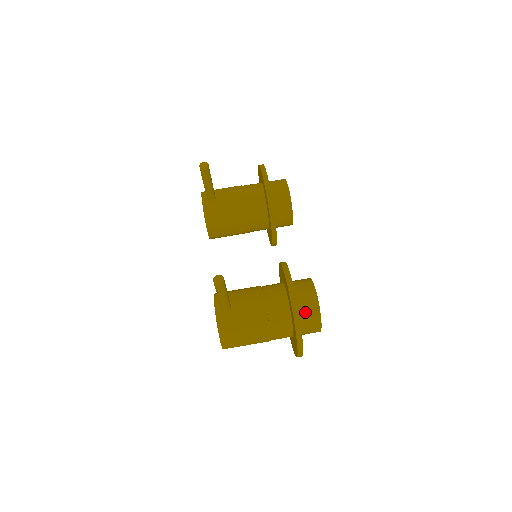
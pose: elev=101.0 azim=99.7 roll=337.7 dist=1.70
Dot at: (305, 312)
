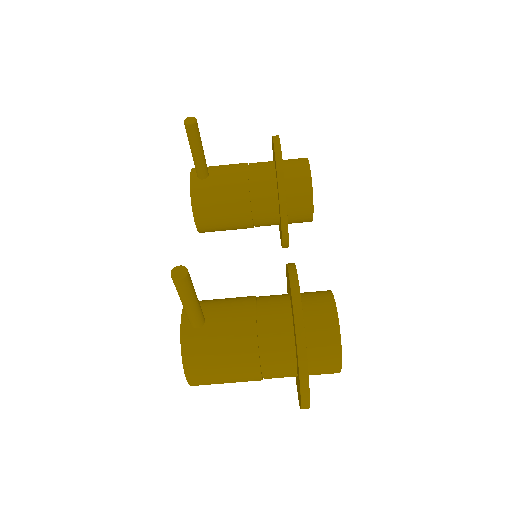
Dot at: (317, 339)
